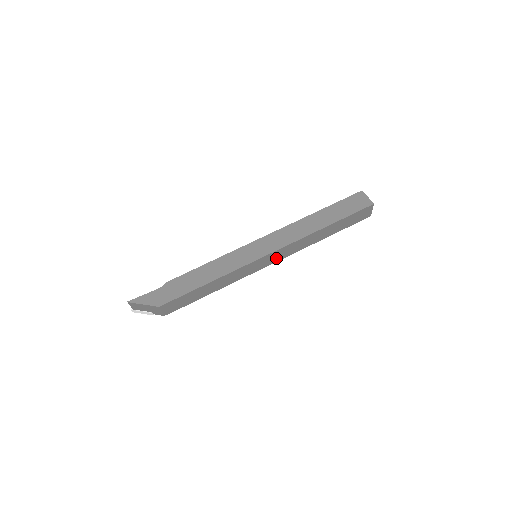
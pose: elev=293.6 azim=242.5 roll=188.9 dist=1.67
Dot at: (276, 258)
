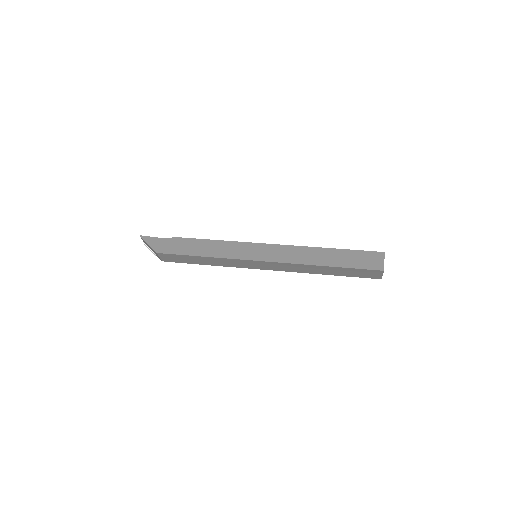
Dot at: (271, 267)
